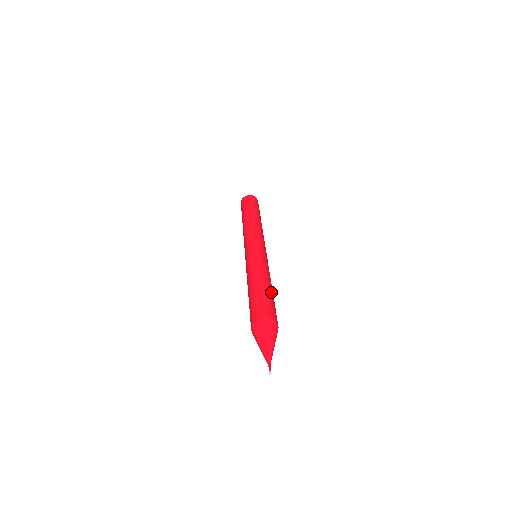
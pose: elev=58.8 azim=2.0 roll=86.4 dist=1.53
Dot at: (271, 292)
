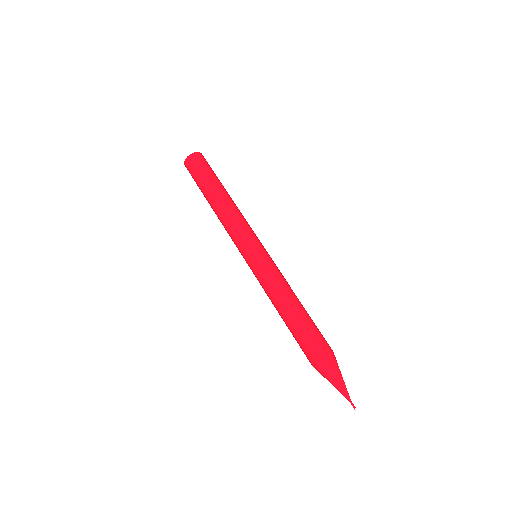
Dot at: (302, 314)
